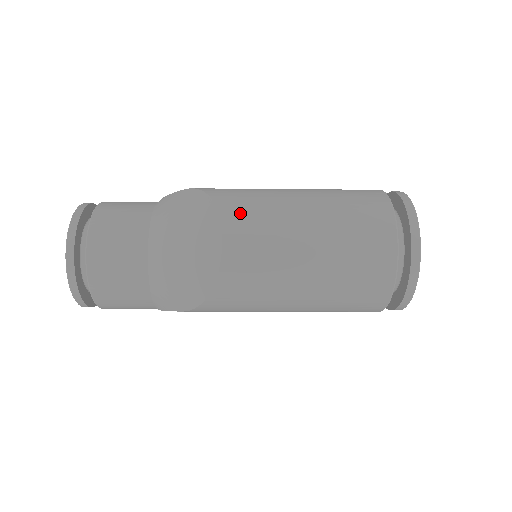
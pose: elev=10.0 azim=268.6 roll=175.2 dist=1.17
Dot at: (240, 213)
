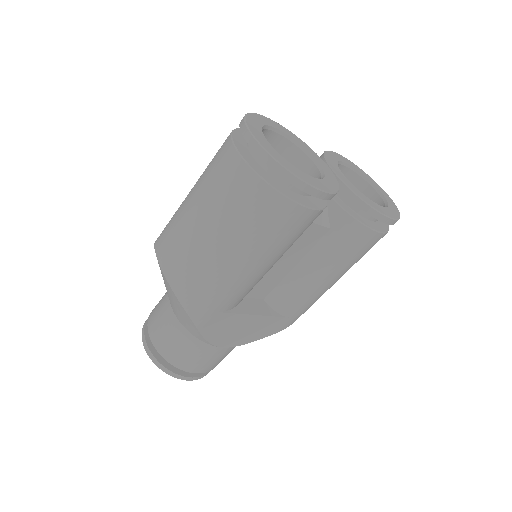
Dot at: (162, 233)
